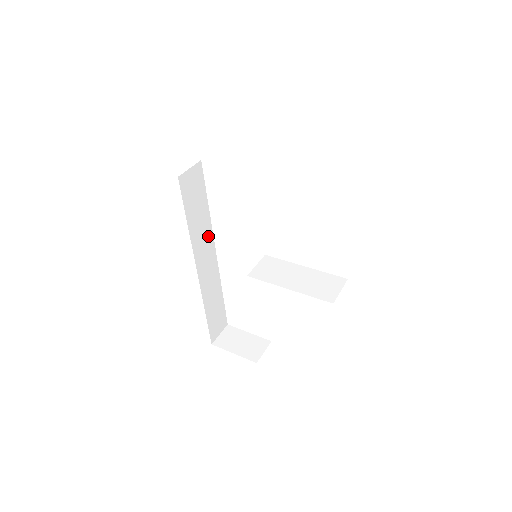
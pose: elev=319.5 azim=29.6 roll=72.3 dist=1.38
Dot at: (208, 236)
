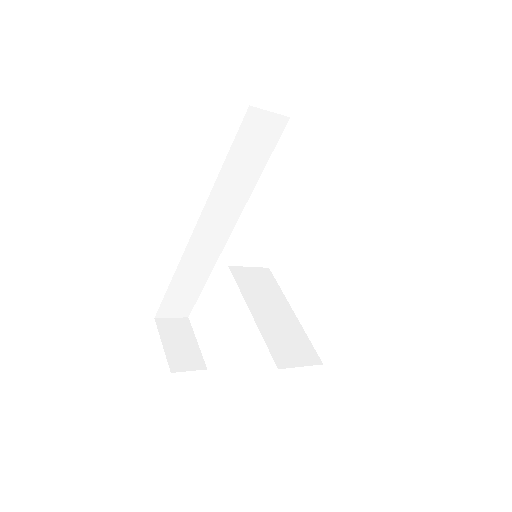
Dot at: (236, 205)
